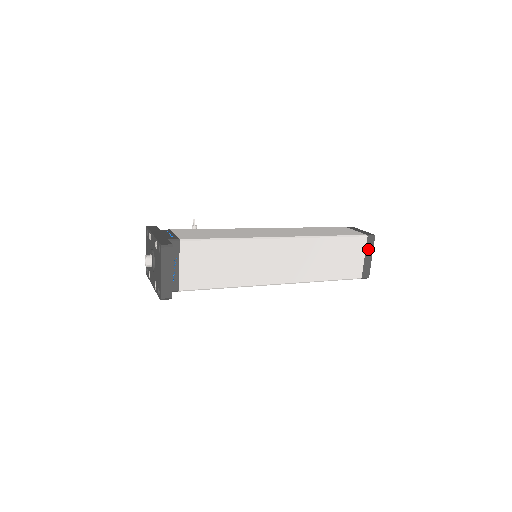
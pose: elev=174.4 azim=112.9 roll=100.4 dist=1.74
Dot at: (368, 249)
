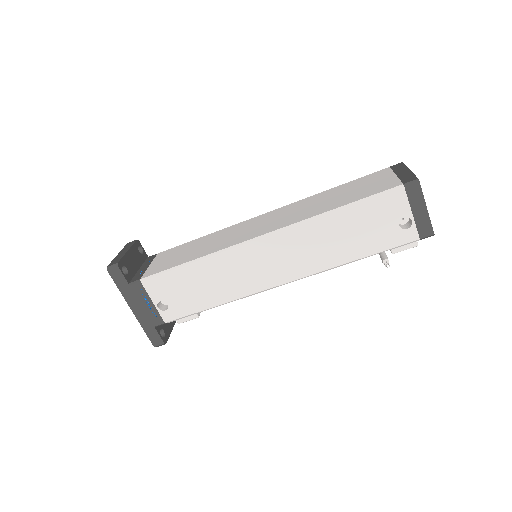
Dot at: (398, 170)
